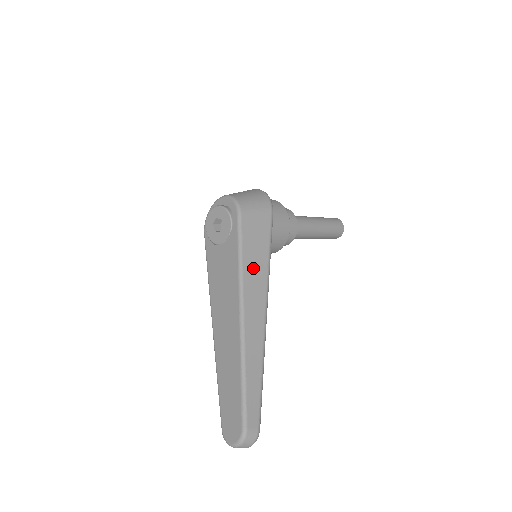
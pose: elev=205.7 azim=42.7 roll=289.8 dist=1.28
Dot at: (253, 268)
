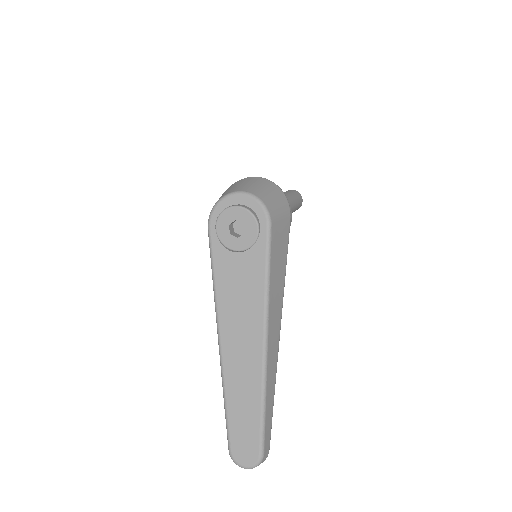
Dot at: (276, 288)
